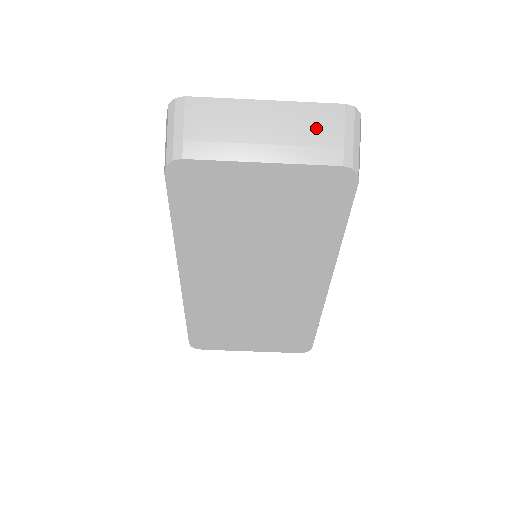
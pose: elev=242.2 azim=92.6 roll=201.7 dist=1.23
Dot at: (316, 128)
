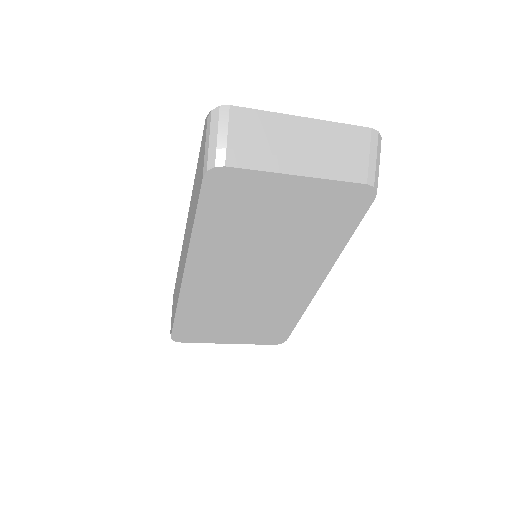
Dot at: (346, 148)
